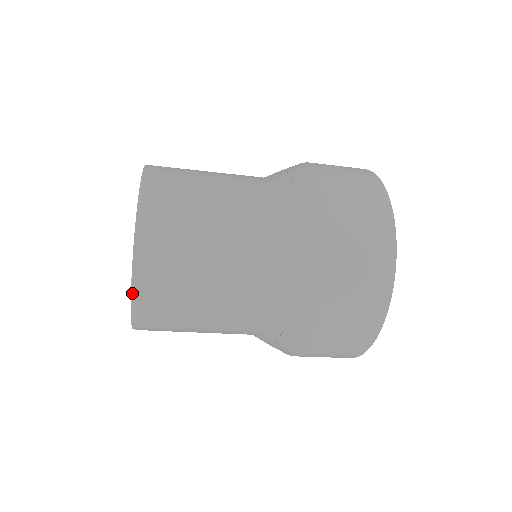
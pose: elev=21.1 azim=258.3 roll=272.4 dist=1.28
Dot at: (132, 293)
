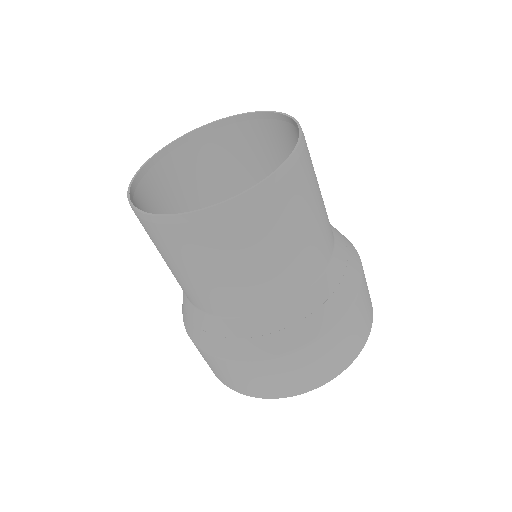
Dot at: (298, 147)
